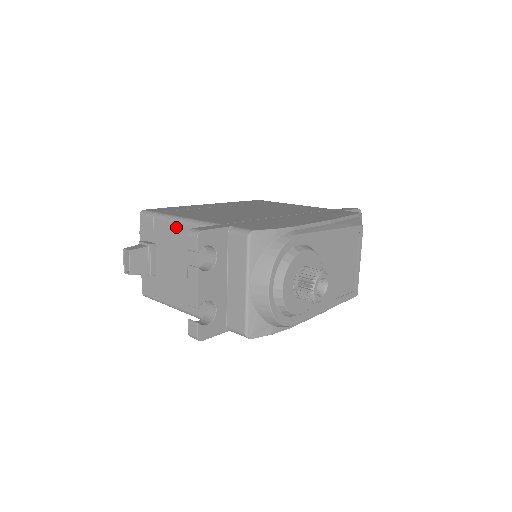
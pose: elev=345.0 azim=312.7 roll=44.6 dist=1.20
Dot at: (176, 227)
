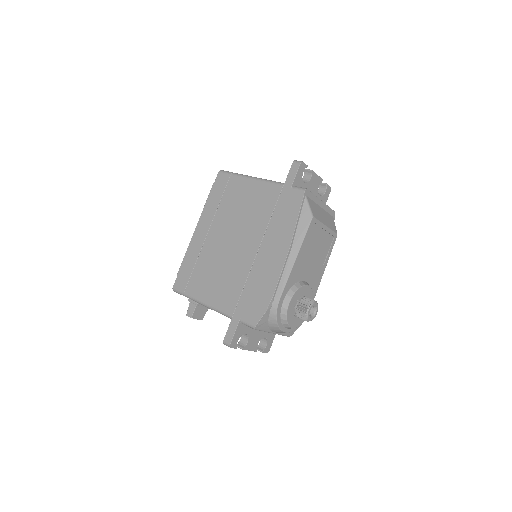
Dot at: (205, 306)
